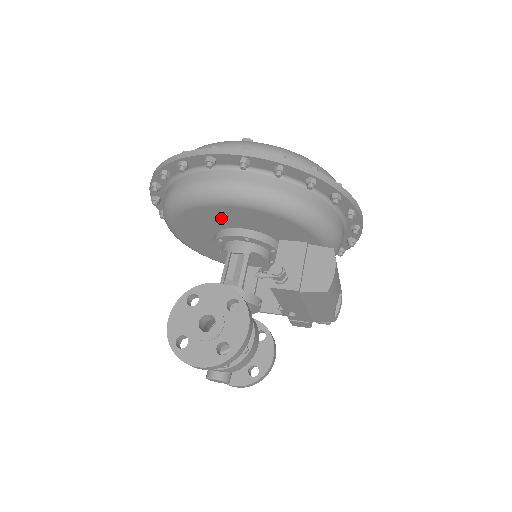
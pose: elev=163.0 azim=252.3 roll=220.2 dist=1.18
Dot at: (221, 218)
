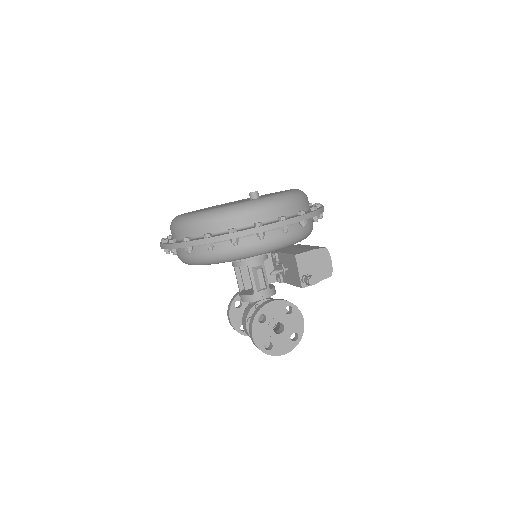
Dot at: occluded
